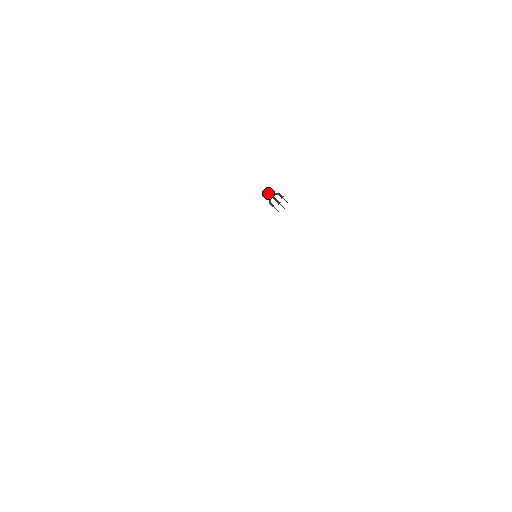
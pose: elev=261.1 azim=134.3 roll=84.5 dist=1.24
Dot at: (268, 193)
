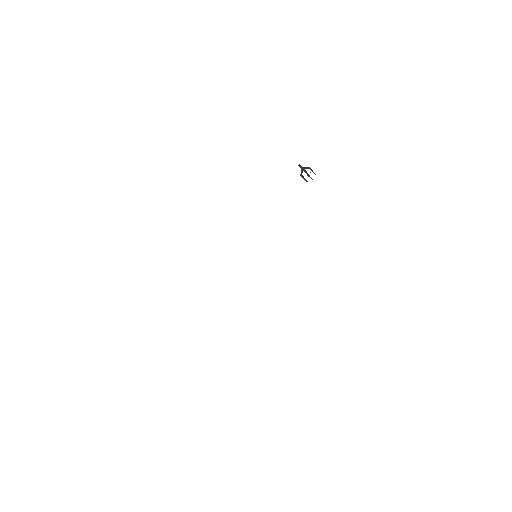
Dot at: (300, 167)
